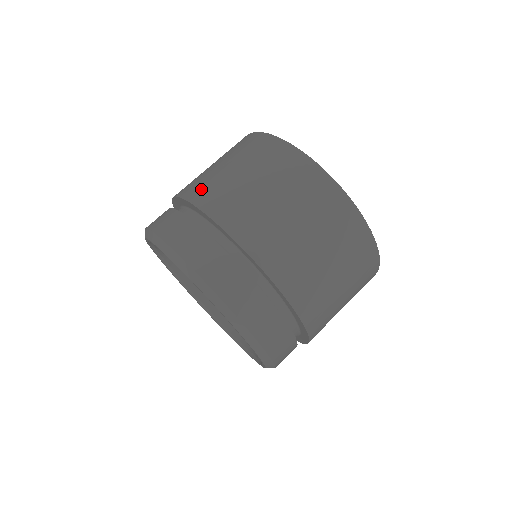
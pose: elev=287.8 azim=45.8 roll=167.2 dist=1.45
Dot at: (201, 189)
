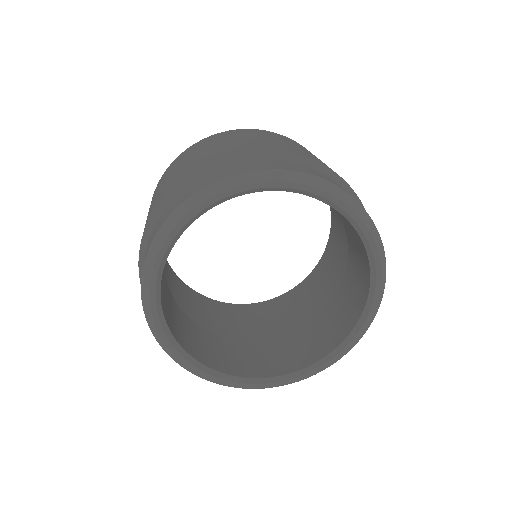
Dot at: (284, 147)
